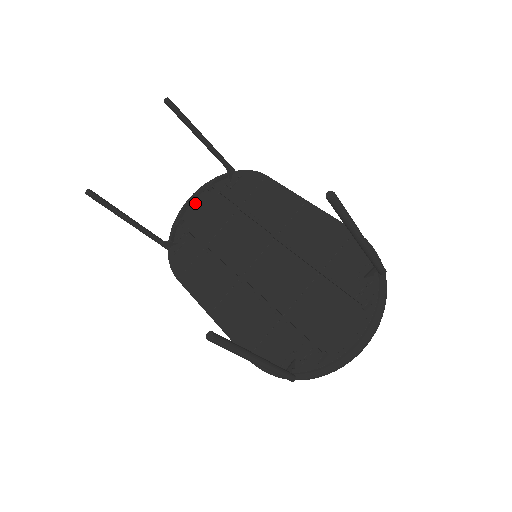
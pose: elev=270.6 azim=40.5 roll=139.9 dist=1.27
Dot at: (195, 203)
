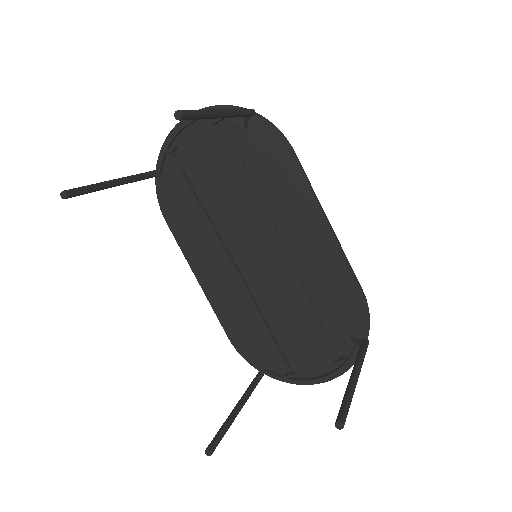
Dot at: (194, 129)
